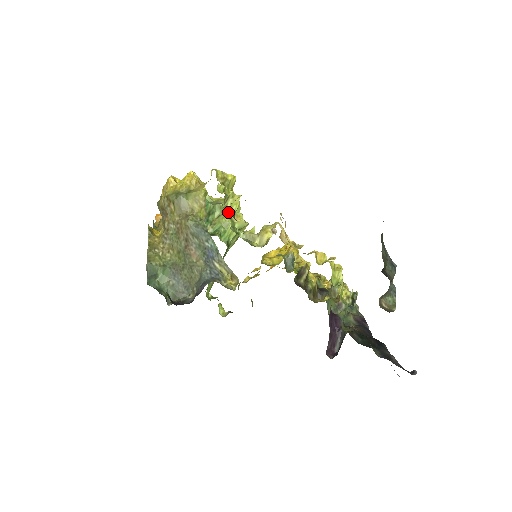
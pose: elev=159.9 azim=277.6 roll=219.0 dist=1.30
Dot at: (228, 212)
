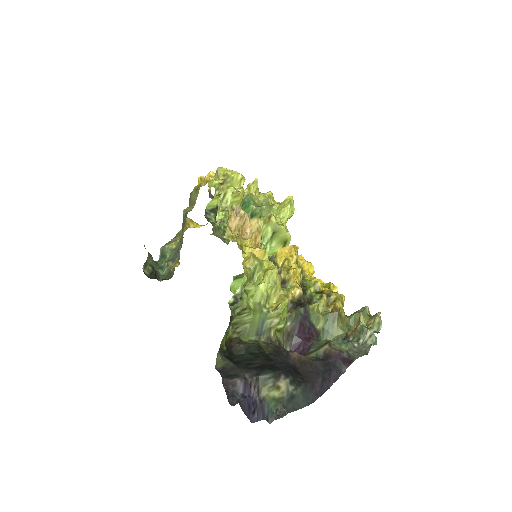
Dot at: (227, 207)
